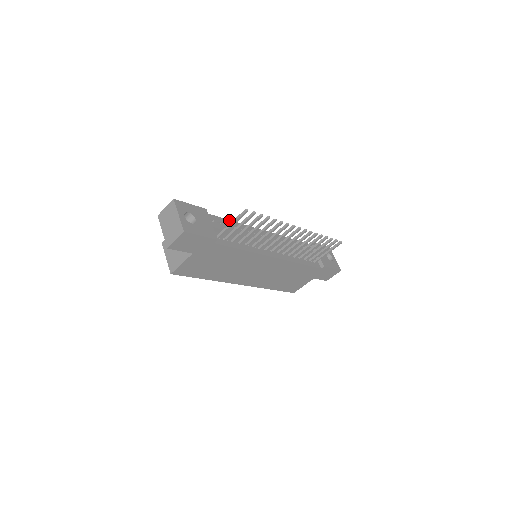
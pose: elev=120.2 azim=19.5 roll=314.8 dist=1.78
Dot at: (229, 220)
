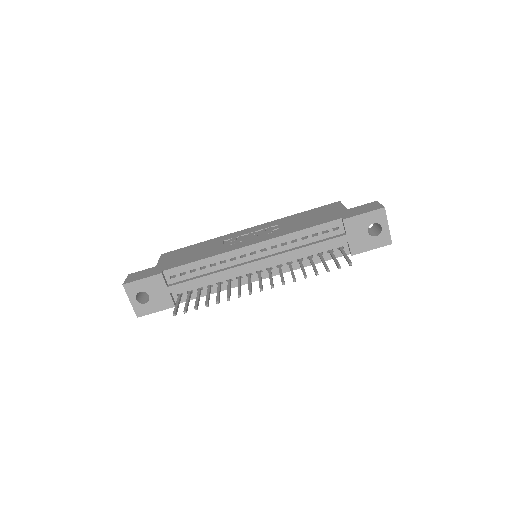
Dot at: (197, 261)
